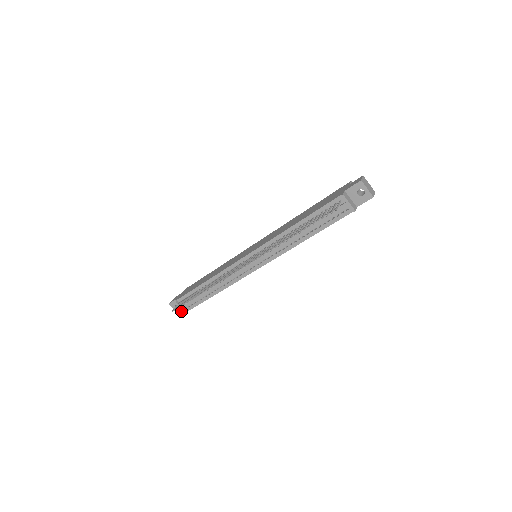
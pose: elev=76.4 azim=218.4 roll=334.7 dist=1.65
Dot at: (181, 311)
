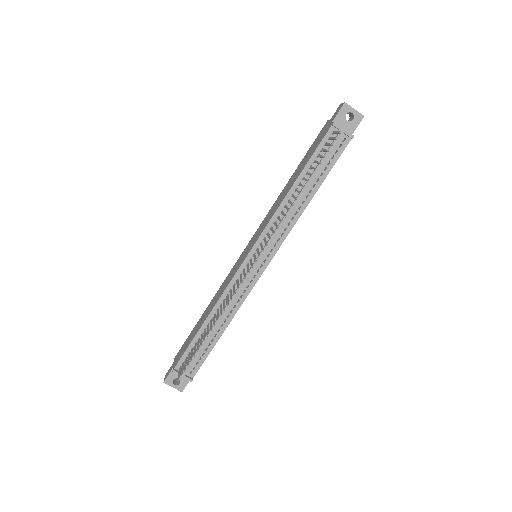
Dot at: (183, 384)
